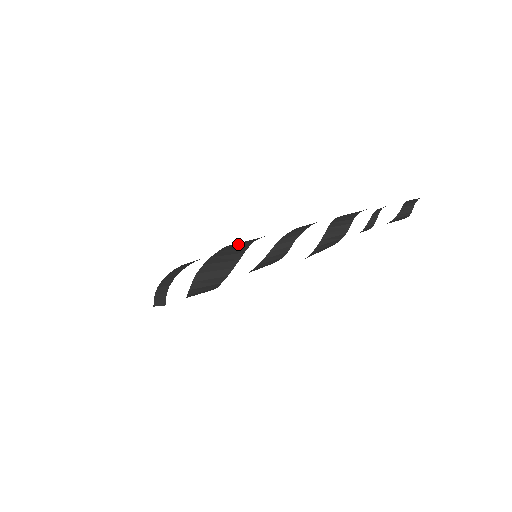
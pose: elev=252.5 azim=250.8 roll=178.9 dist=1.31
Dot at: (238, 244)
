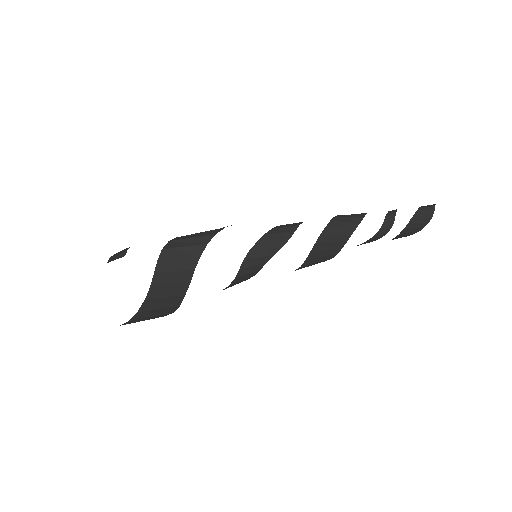
Dot at: occluded
